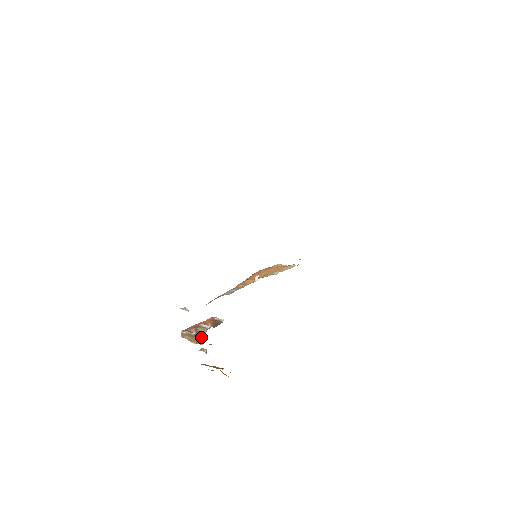
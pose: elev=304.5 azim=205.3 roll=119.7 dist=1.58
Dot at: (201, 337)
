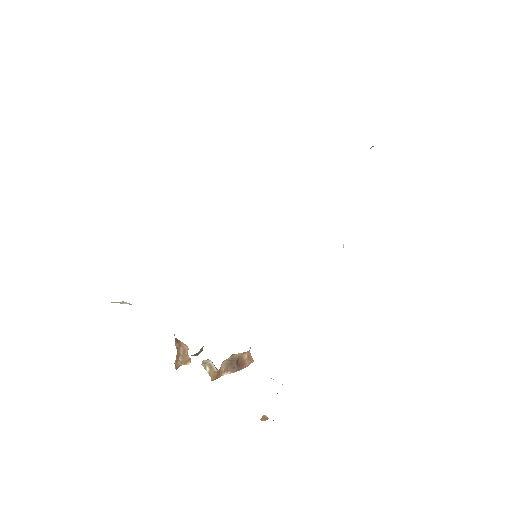
Dot at: occluded
